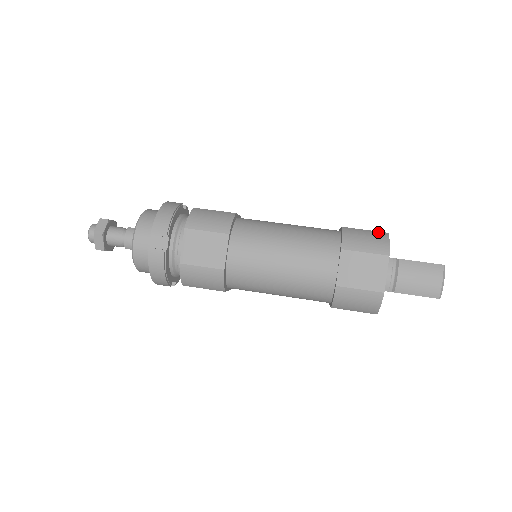
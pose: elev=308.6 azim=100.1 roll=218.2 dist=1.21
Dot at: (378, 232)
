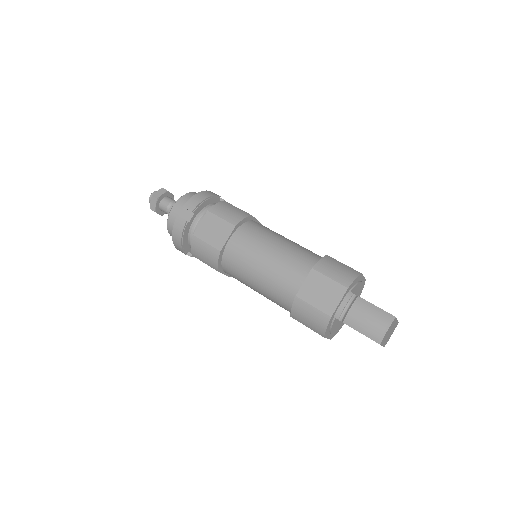
Dot at: (353, 269)
